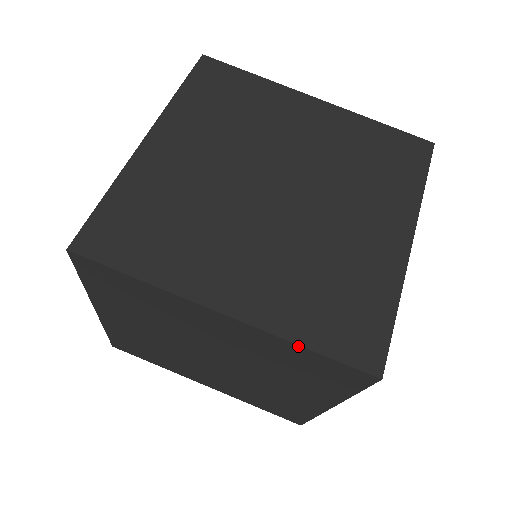
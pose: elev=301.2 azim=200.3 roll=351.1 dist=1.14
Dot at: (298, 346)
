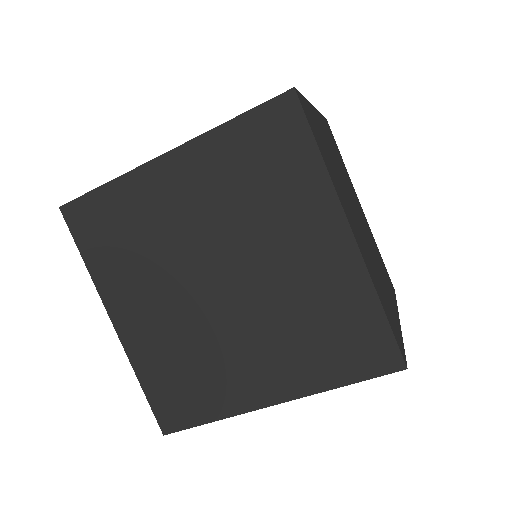
Dot at: (225, 125)
